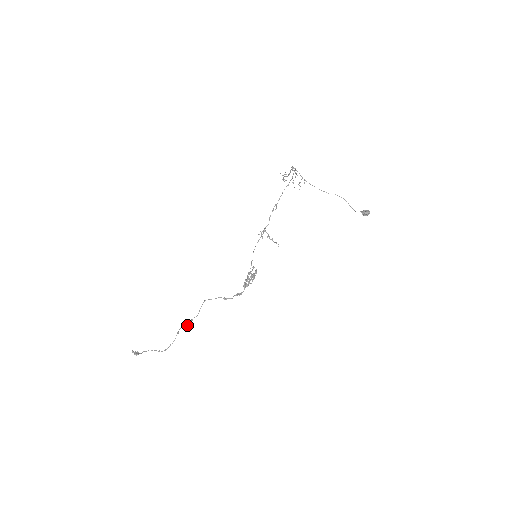
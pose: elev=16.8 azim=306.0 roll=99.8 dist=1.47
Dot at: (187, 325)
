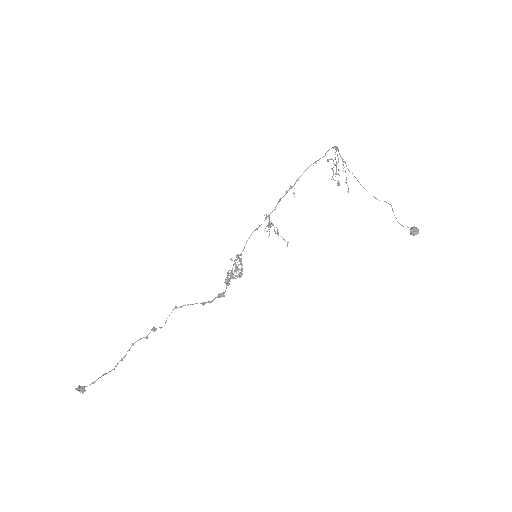
Dot at: (147, 336)
